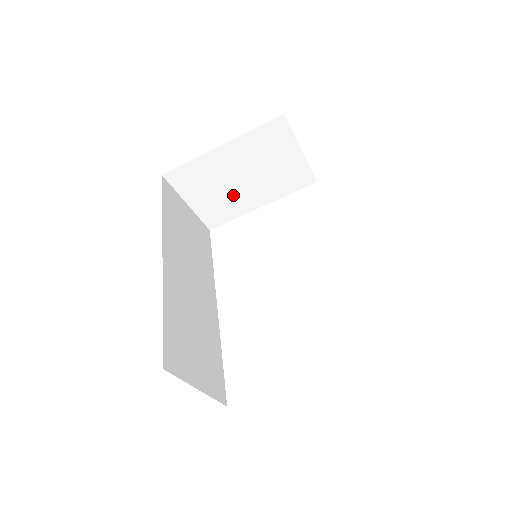
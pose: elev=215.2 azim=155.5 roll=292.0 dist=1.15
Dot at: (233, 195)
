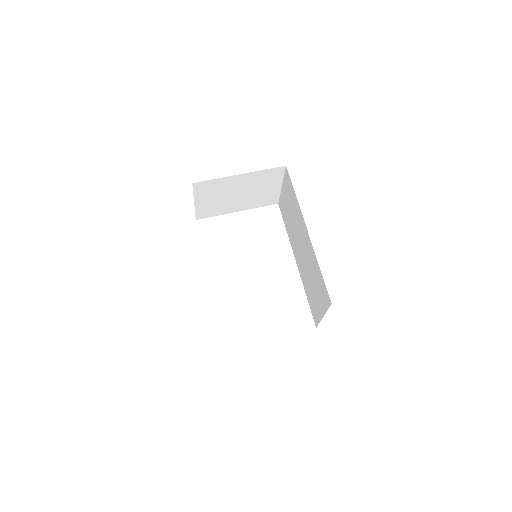
Dot at: (226, 202)
